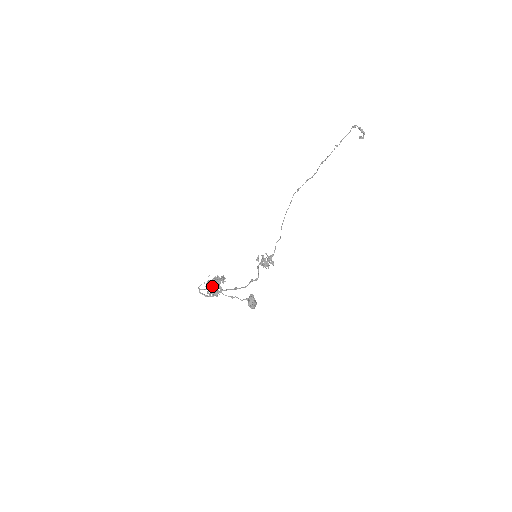
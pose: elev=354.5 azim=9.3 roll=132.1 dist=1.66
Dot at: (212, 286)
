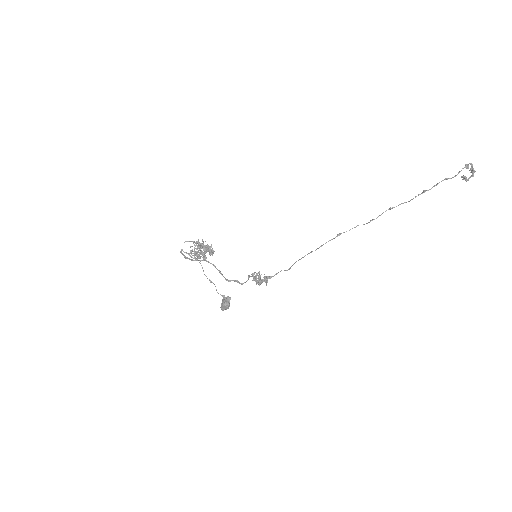
Dot at: (197, 251)
